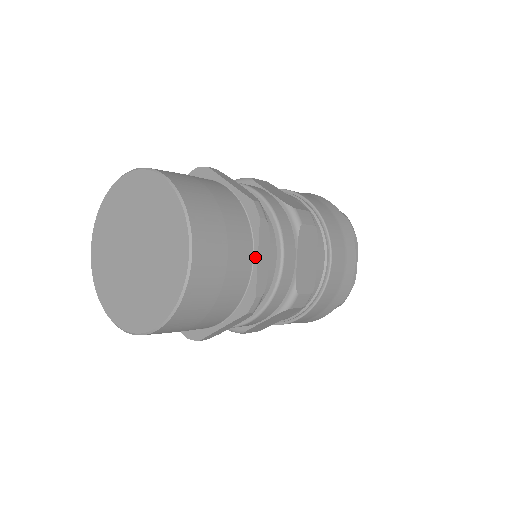
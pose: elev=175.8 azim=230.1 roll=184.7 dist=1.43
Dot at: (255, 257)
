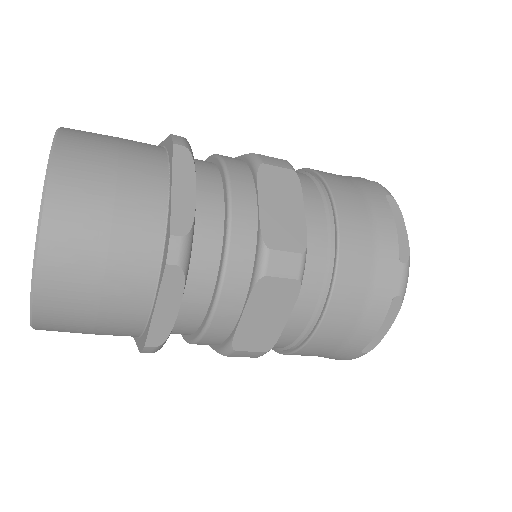
Dot at: (170, 189)
